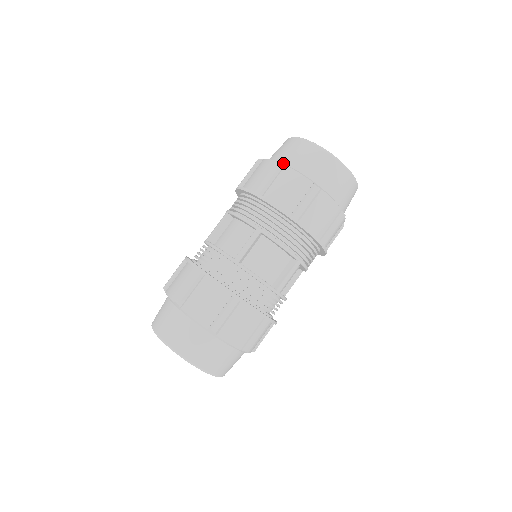
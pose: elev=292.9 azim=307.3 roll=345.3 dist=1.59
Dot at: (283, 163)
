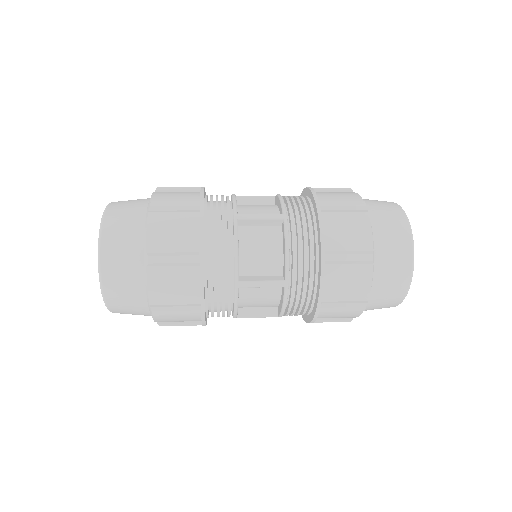
Dot at: (375, 252)
